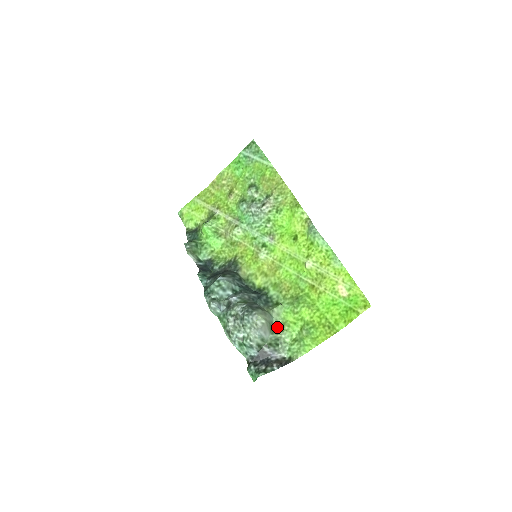
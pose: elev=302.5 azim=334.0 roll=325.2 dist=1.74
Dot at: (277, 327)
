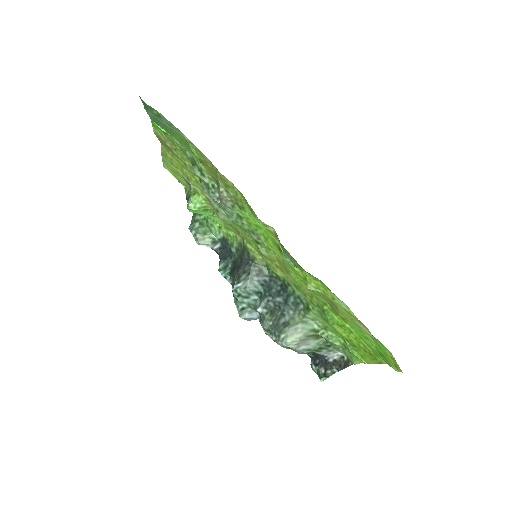
Dot at: (320, 332)
